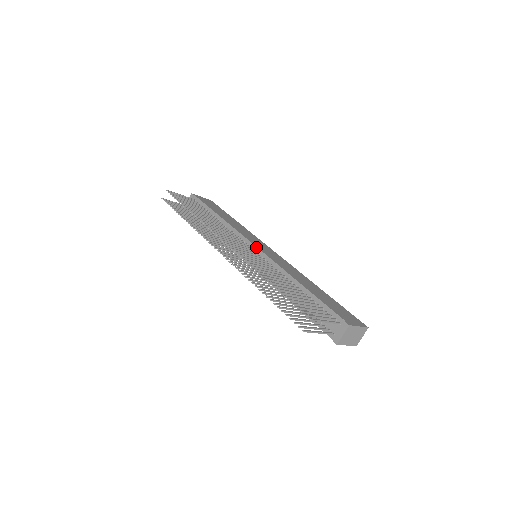
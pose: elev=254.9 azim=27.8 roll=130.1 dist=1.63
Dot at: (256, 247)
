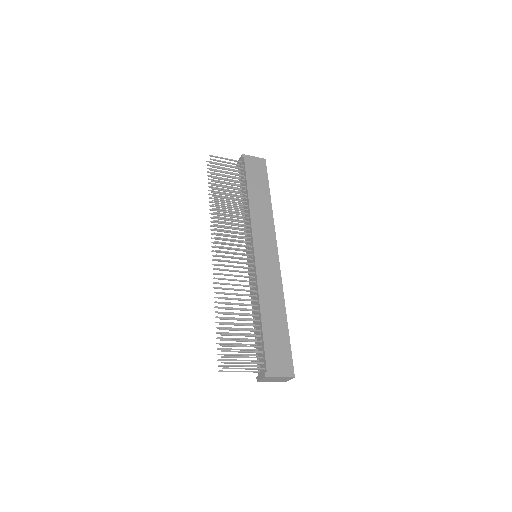
Dot at: (254, 252)
